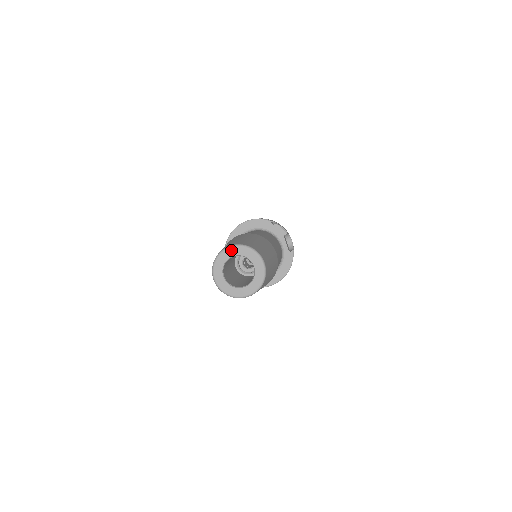
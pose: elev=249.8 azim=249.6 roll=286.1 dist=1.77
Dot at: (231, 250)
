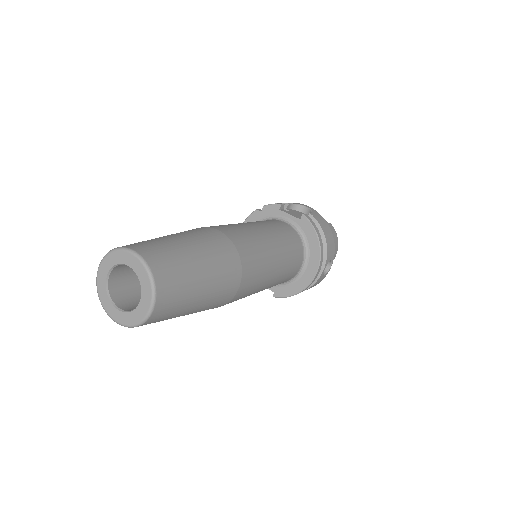
Dot at: (100, 273)
